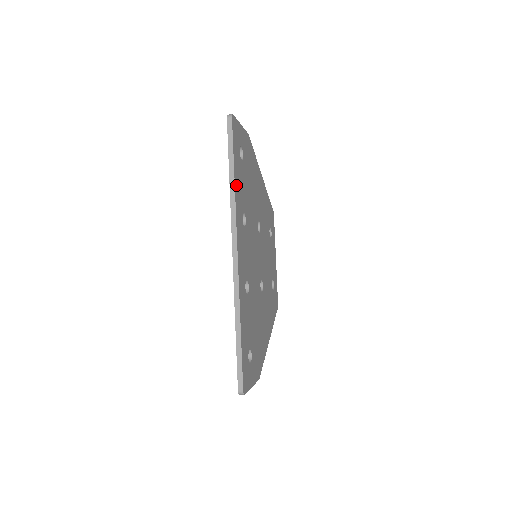
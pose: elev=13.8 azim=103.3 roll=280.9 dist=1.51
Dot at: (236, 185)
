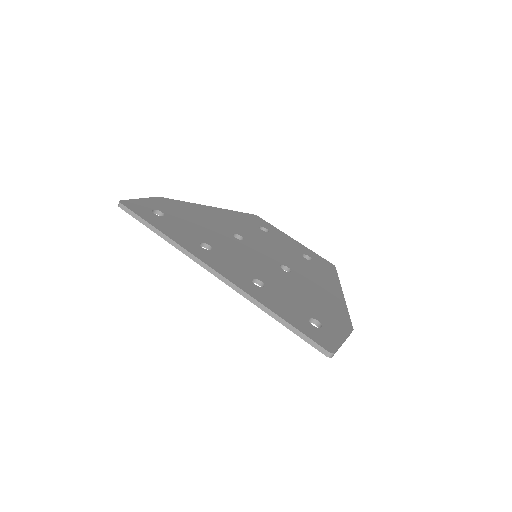
Dot at: (169, 235)
